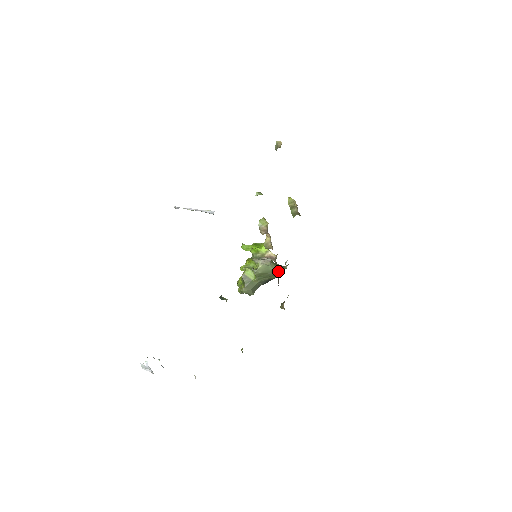
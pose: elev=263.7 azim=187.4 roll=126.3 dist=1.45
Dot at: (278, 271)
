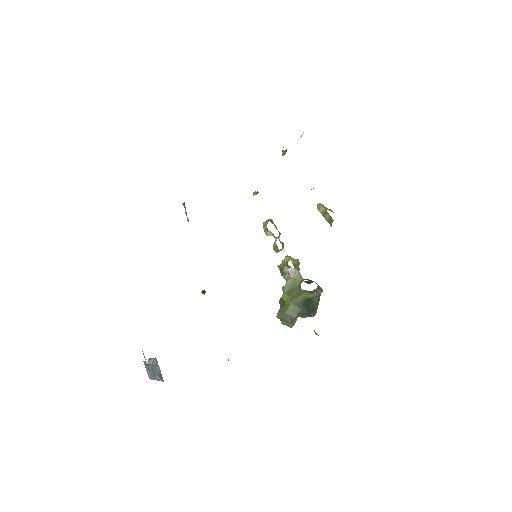
Dot at: (301, 282)
